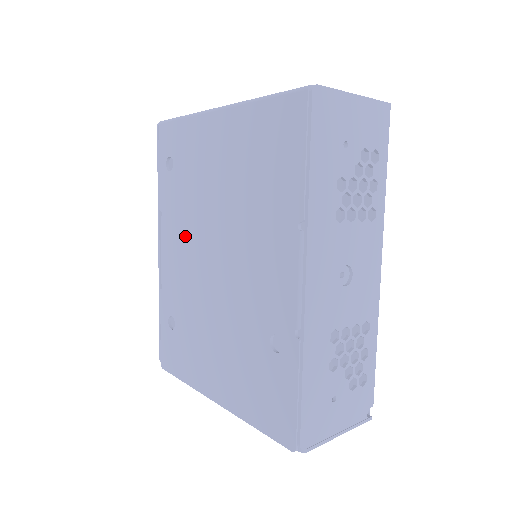
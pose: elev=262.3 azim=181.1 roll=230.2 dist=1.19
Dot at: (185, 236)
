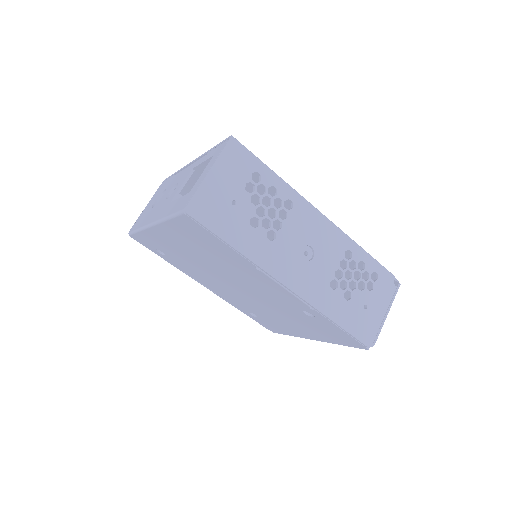
Dot at: (211, 281)
